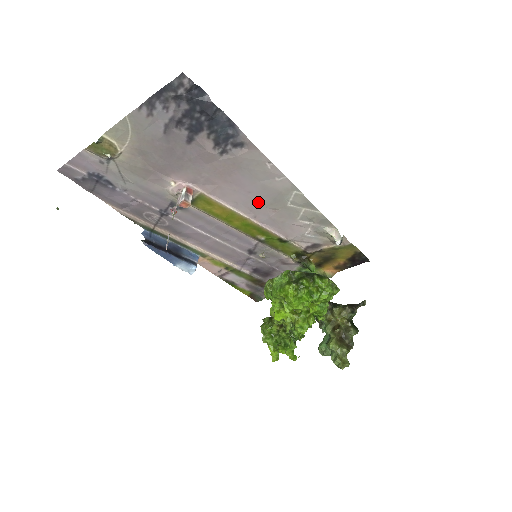
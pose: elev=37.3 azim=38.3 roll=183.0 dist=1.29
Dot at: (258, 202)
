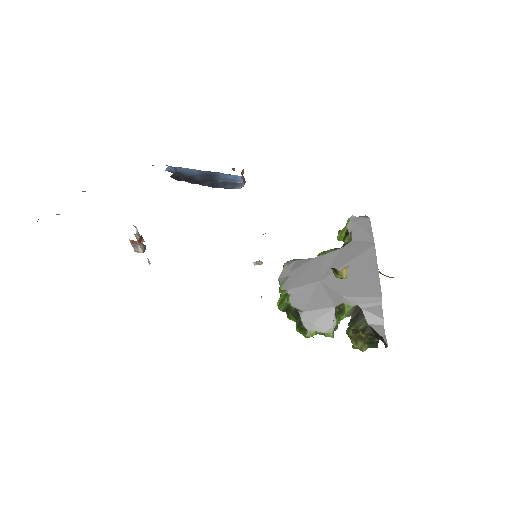
Dot at: occluded
